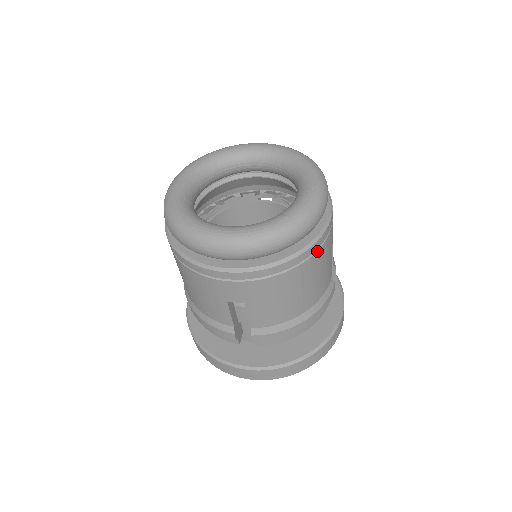
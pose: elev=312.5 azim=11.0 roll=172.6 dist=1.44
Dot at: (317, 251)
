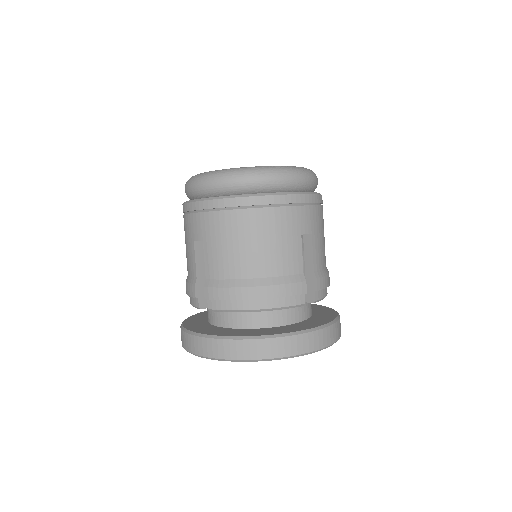
Dot at: (271, 207)
